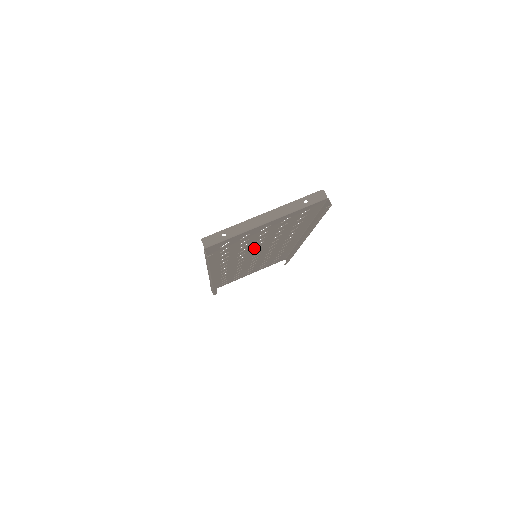
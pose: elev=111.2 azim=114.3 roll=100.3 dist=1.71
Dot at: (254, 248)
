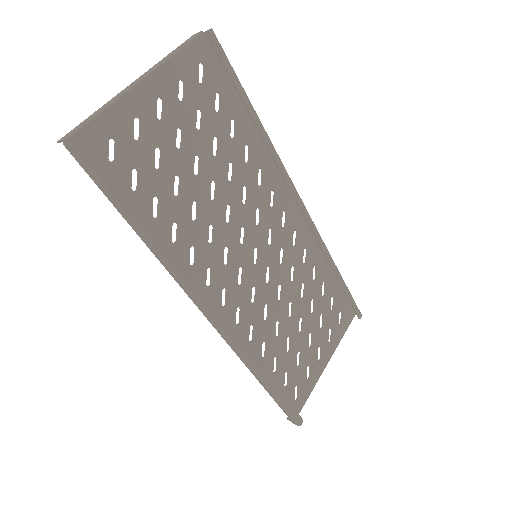
Dot at: (217, 211)
